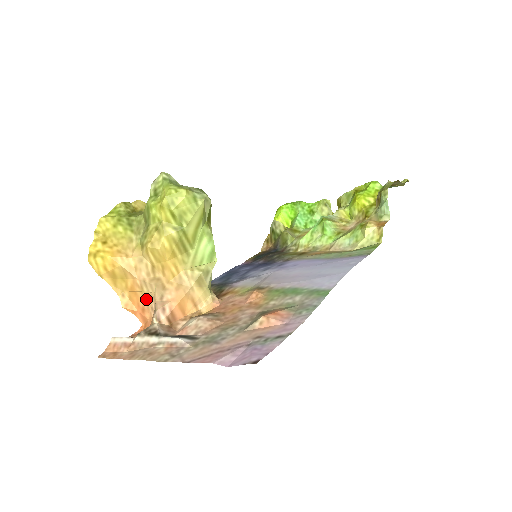
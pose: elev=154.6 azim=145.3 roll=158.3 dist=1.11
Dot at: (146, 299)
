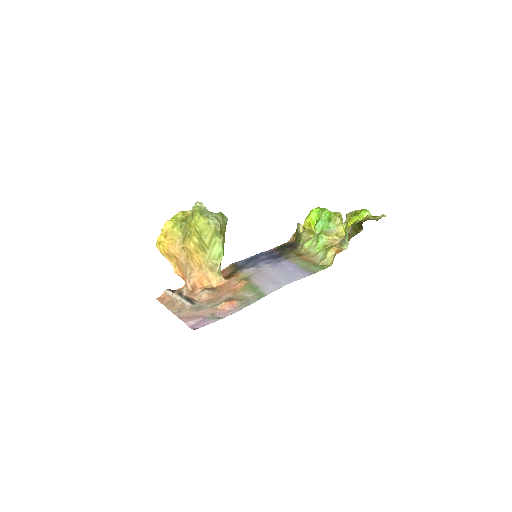
Dot at: (184, 272)
